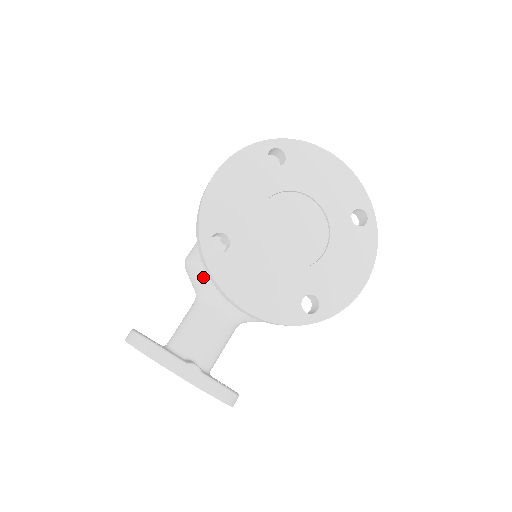
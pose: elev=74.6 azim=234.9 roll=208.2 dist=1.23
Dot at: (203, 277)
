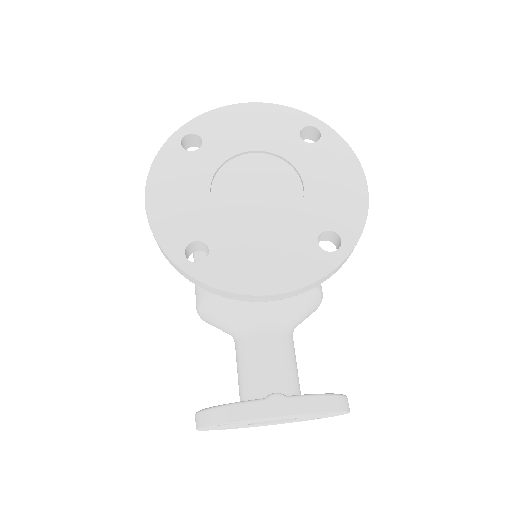
Dot at: (221, 311)
